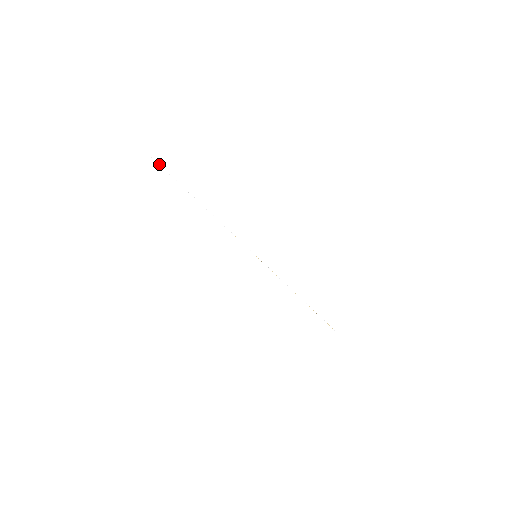
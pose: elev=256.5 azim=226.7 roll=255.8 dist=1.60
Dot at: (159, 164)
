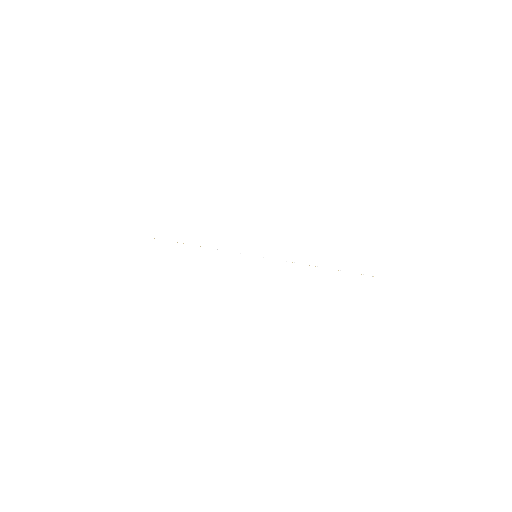
Dot at: occluded
